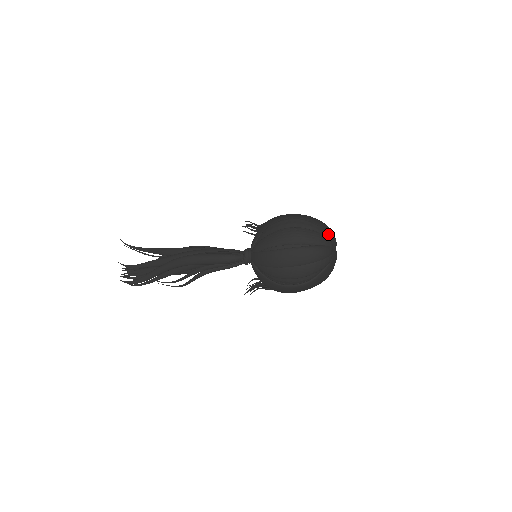
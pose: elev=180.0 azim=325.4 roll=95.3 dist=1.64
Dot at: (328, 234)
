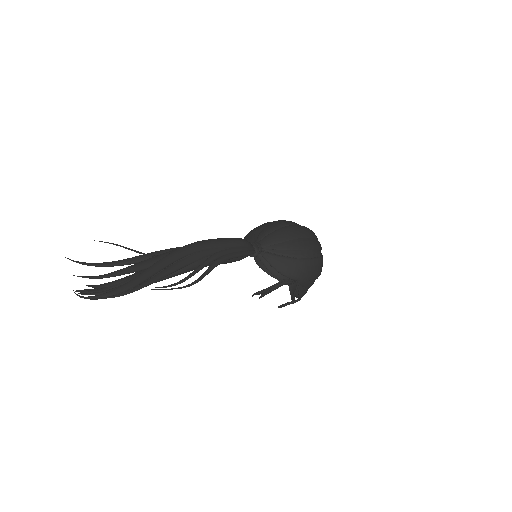
Dot at: occluded
